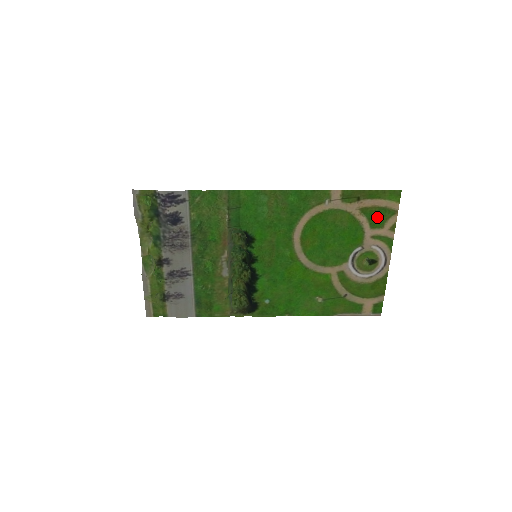
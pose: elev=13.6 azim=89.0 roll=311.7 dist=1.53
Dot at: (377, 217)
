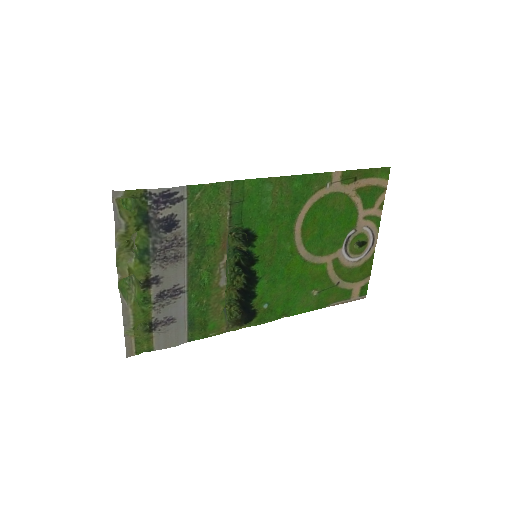
Dot at: (369, 197)
